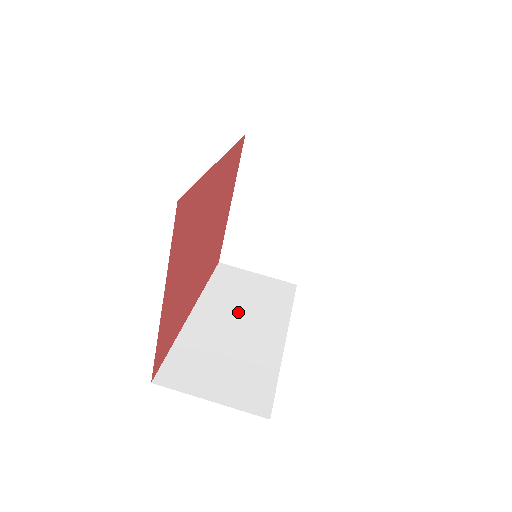
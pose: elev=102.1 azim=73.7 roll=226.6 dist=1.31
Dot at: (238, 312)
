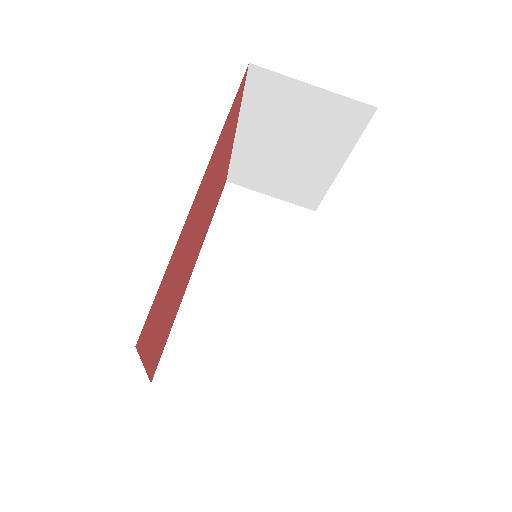
Dot at: (243, 269)
